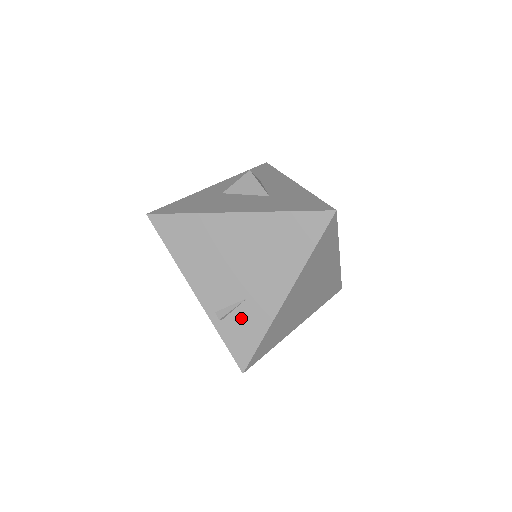
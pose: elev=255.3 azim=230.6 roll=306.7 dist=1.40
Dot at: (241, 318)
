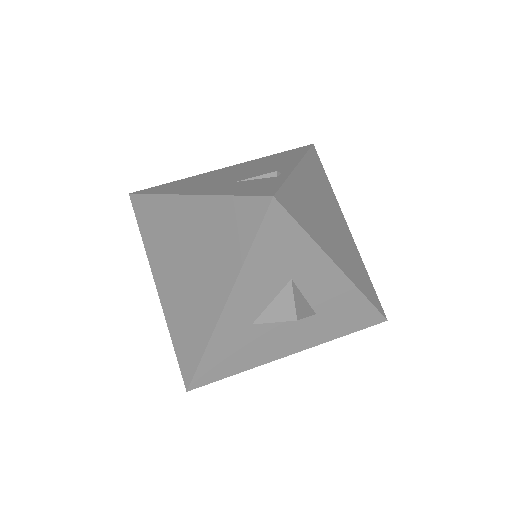
Dot at: occluded
